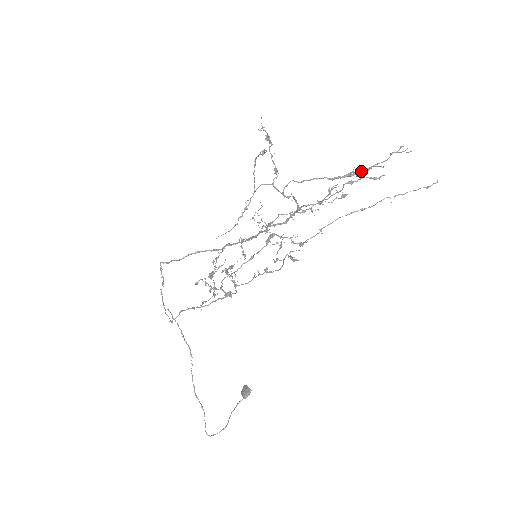
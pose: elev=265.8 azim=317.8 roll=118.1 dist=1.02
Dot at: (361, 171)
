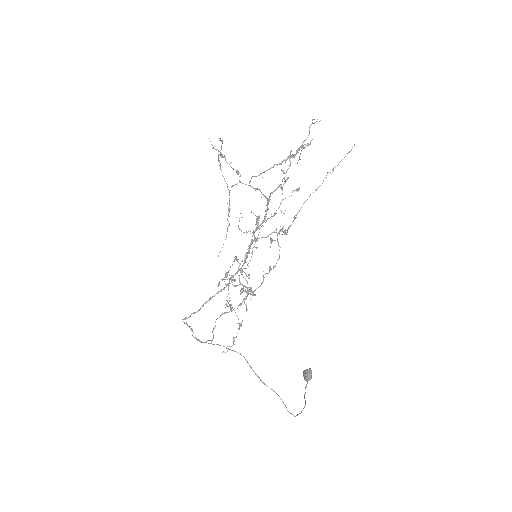
Dot at: (297, 151)
